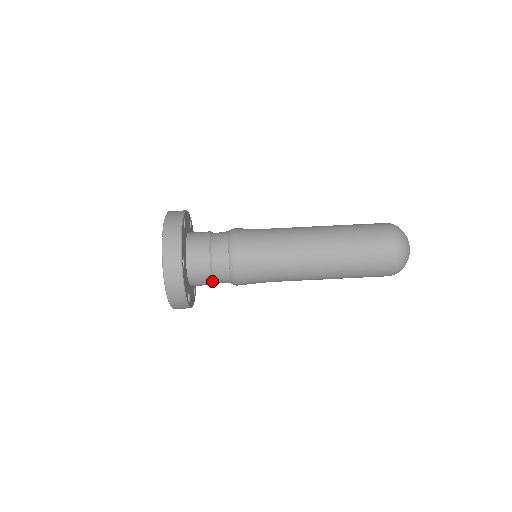
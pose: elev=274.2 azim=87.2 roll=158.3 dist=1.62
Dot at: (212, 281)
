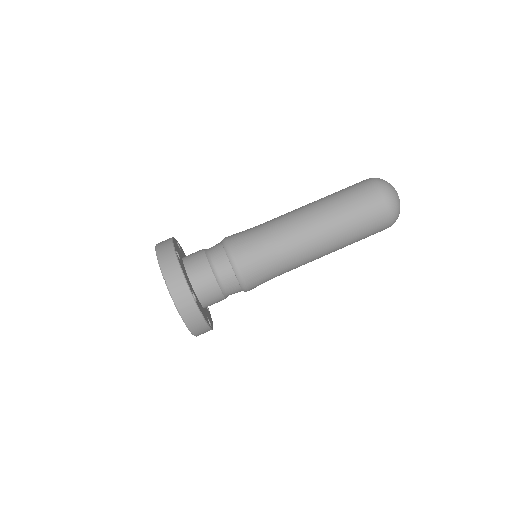
Dot at: (225, 297)
